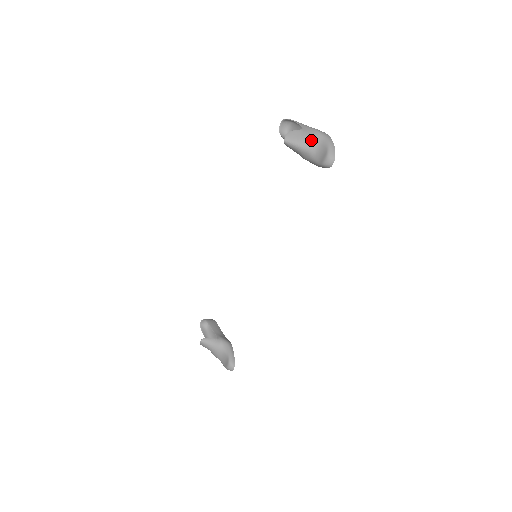
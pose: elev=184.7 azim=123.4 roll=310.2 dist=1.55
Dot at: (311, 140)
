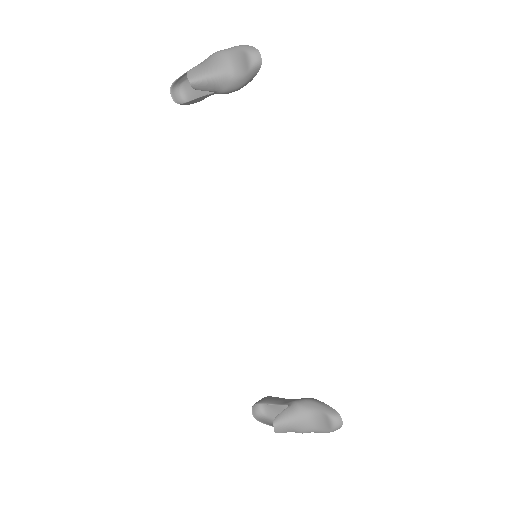
Dot at: (217, 61)
